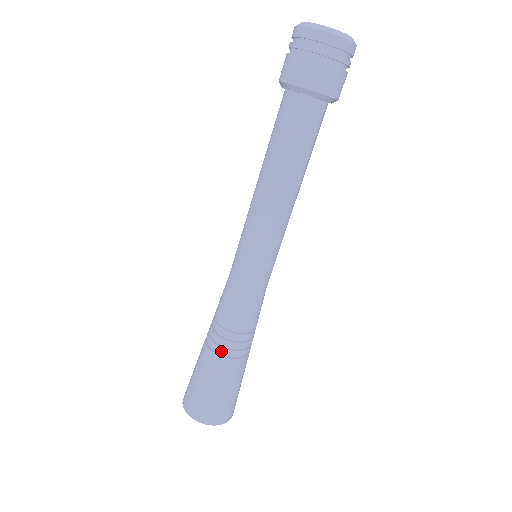
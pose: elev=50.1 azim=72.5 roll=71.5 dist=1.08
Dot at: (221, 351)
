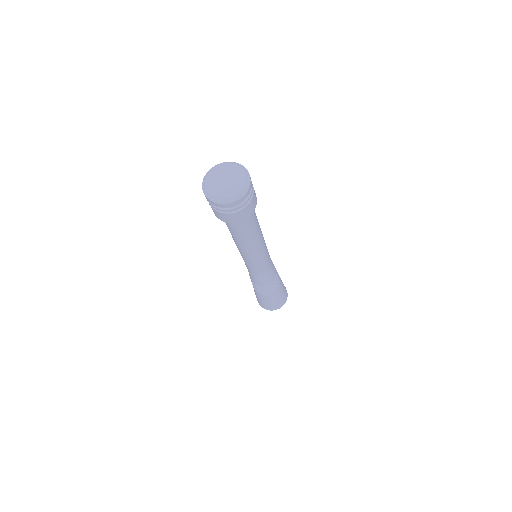
Dot at: (260, 292)
